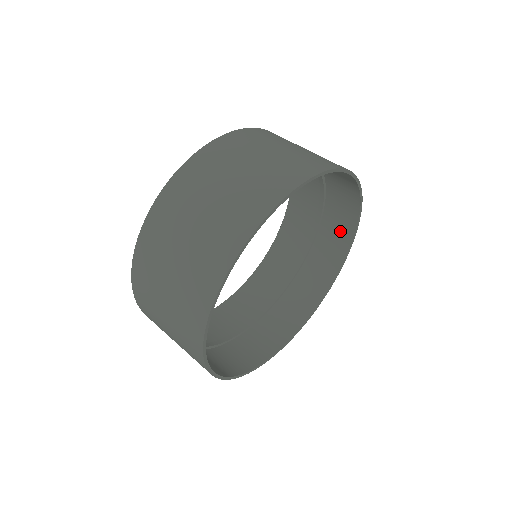
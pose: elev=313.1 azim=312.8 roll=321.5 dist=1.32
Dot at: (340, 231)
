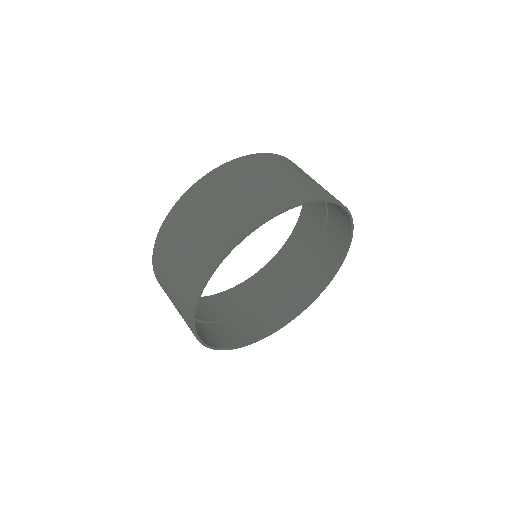
Dot at: occluded
